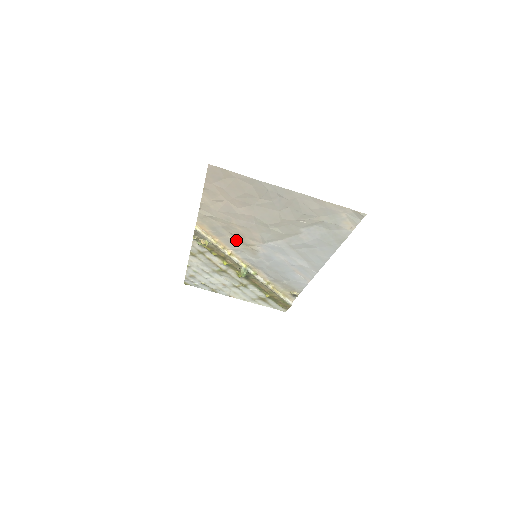
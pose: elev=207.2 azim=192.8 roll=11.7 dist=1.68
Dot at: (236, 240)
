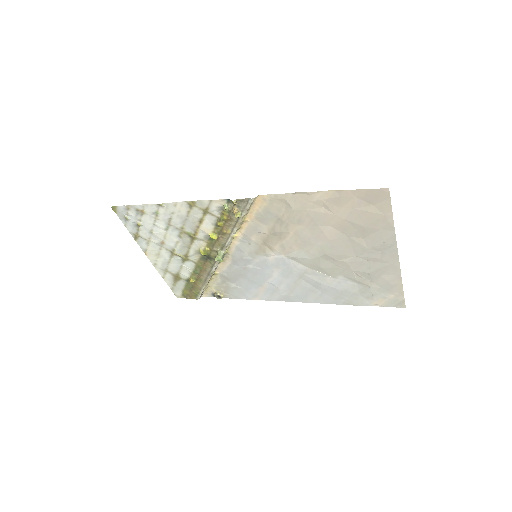
Dot at: (266, 234)
